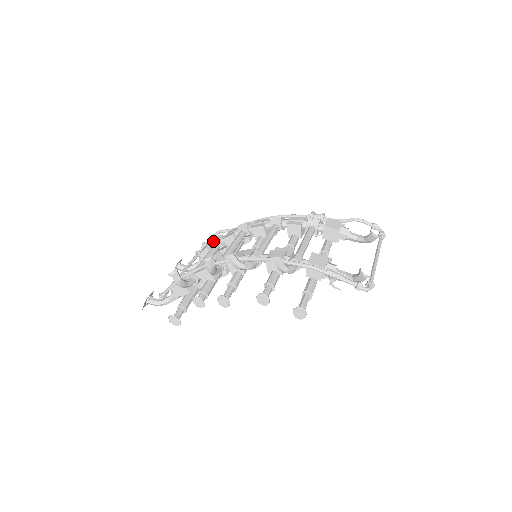
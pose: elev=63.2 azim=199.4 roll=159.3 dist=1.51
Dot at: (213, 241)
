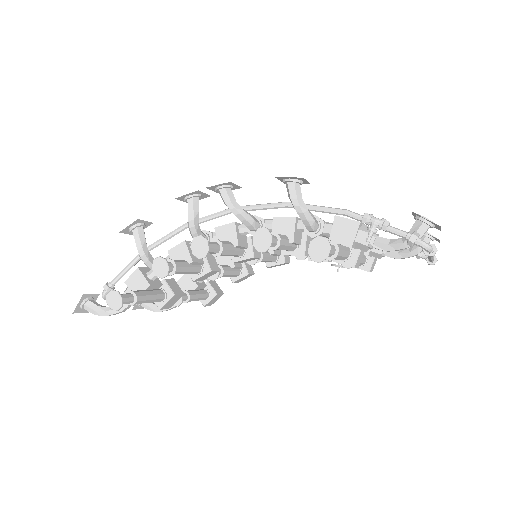
Dot at: occluded
